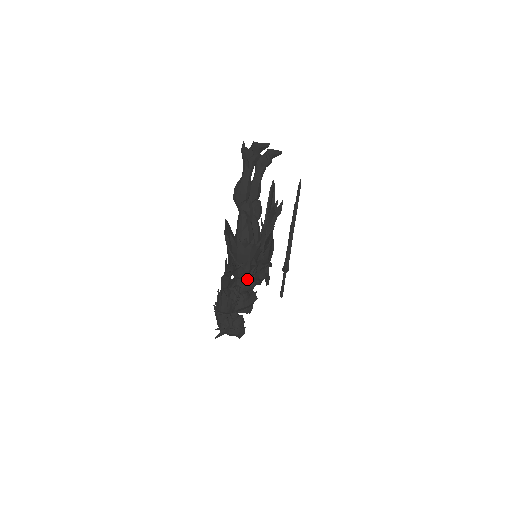
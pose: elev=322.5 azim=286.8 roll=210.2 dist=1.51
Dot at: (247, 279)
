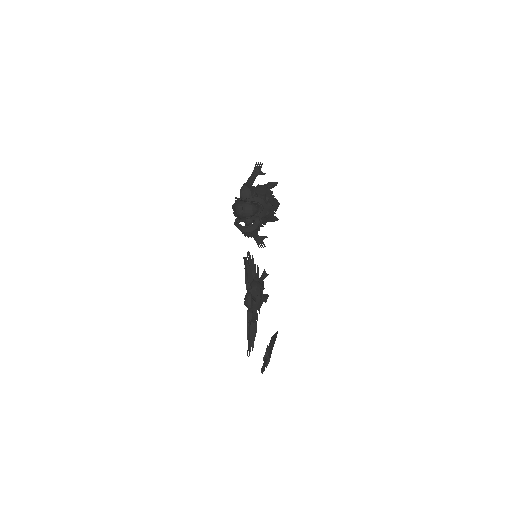
Dot at: occluded
